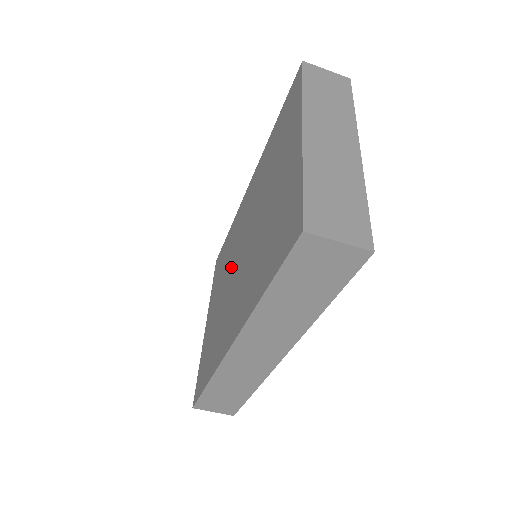
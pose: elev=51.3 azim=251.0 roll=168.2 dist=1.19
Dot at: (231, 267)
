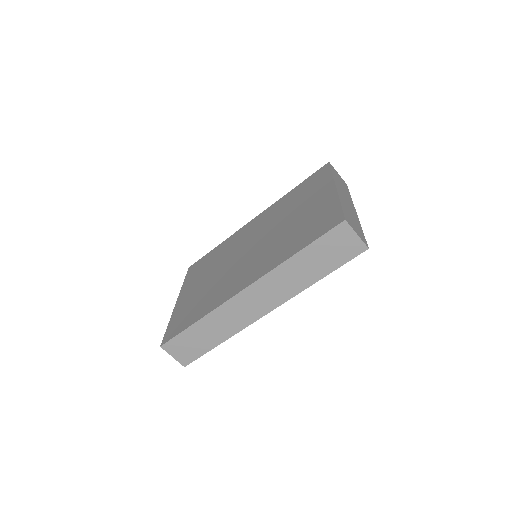
Dot at: (229, 260)
